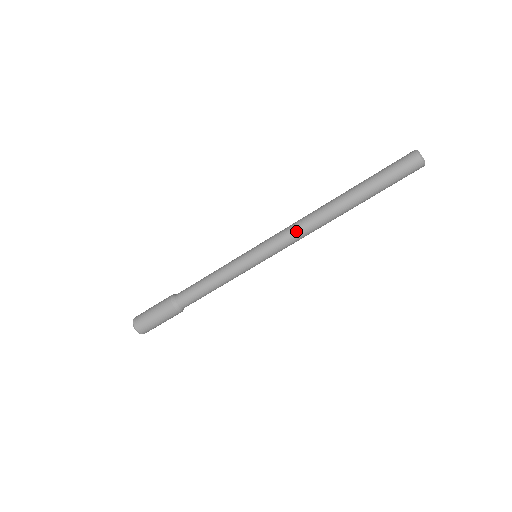
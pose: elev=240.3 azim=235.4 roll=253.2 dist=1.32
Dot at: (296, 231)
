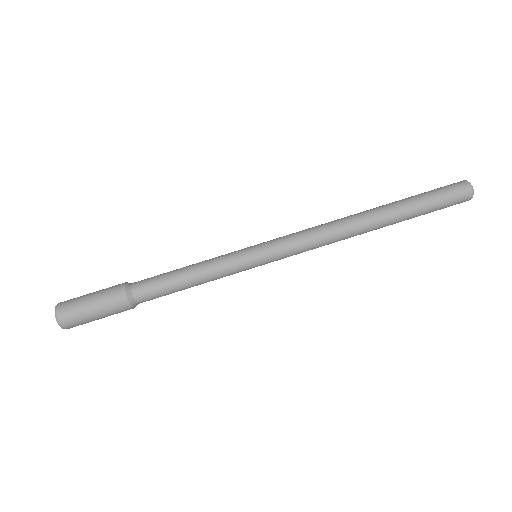
Dot at: (314, 229)
